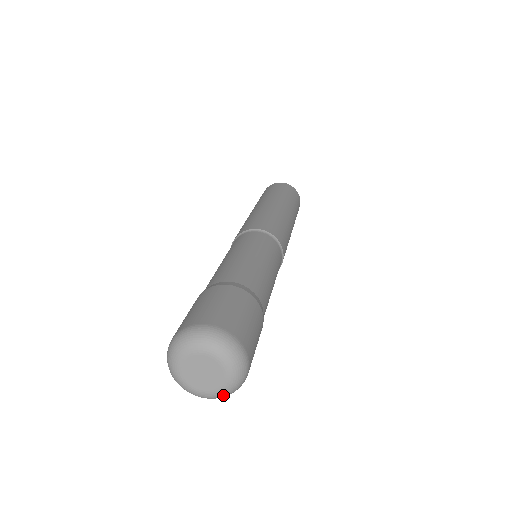
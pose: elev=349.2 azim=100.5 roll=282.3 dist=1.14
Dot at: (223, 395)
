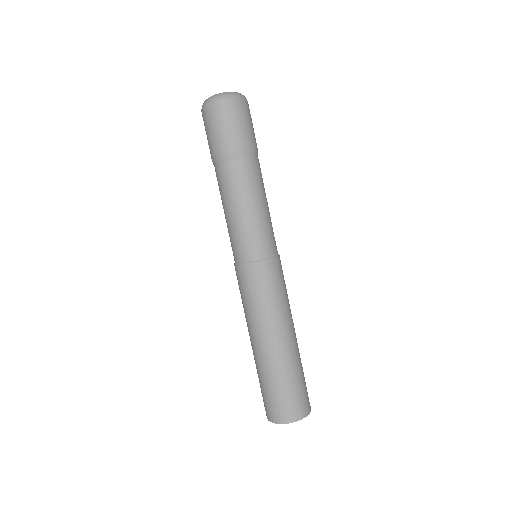
Dot at: (228, 93)
